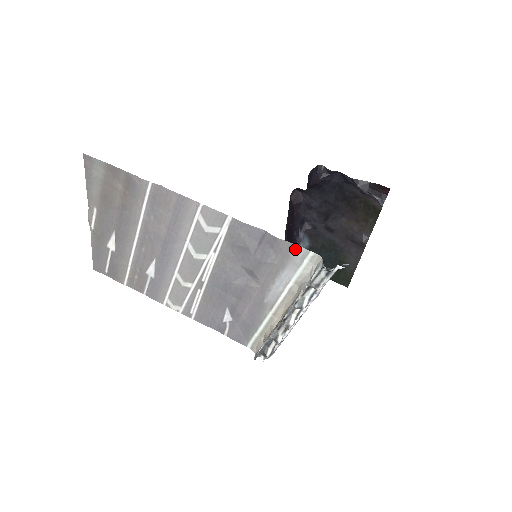
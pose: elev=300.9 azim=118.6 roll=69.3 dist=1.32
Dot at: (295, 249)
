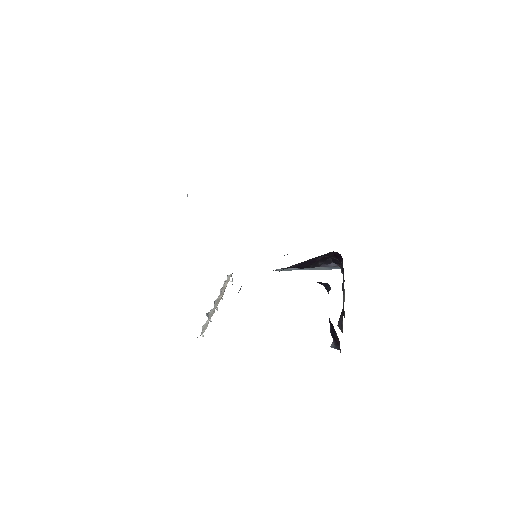
Dot at: occluded
